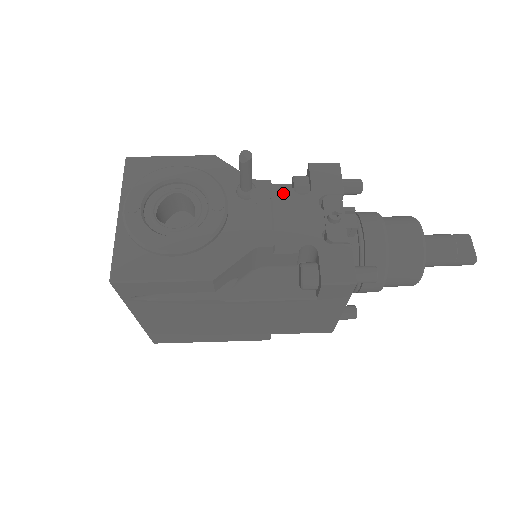
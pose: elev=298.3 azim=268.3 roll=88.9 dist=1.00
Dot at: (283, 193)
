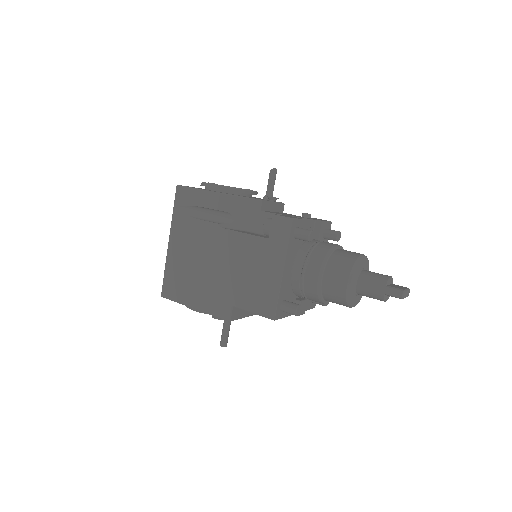
Dot at: occluded
